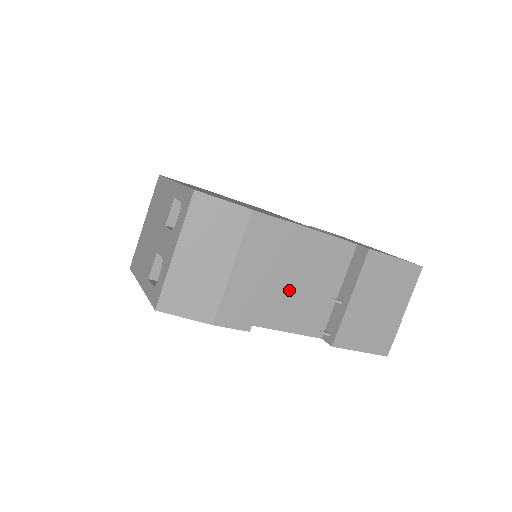
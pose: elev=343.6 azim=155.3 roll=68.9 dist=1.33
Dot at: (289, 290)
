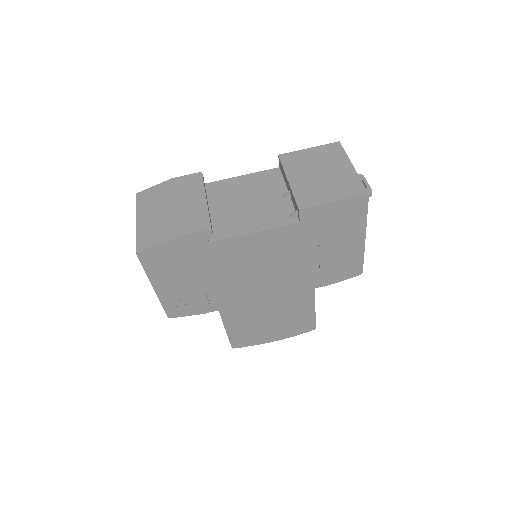
Dot at: (242, 209)
